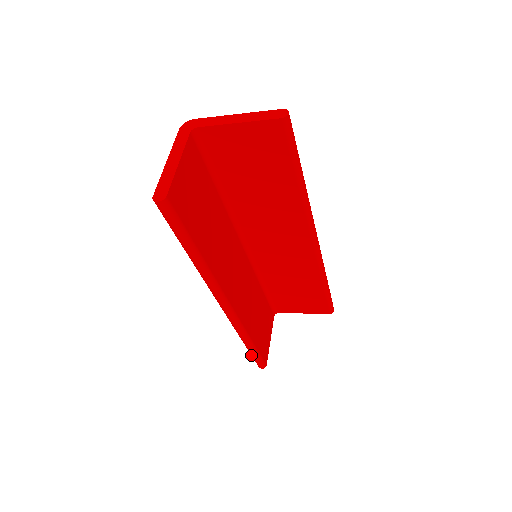
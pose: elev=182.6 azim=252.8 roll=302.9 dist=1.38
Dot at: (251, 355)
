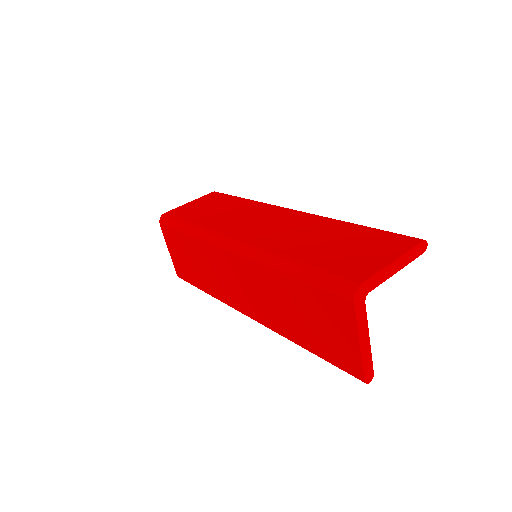
Dot at: occluded
